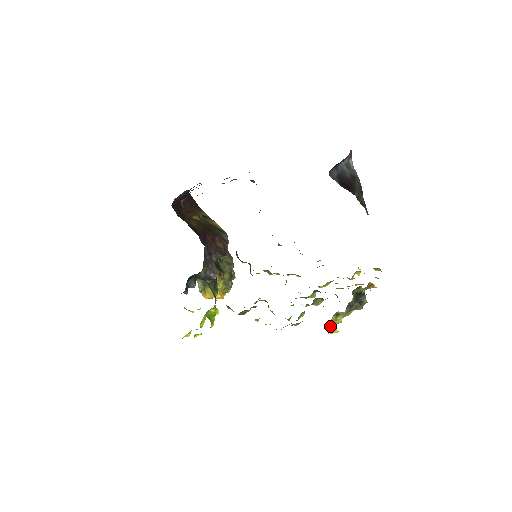
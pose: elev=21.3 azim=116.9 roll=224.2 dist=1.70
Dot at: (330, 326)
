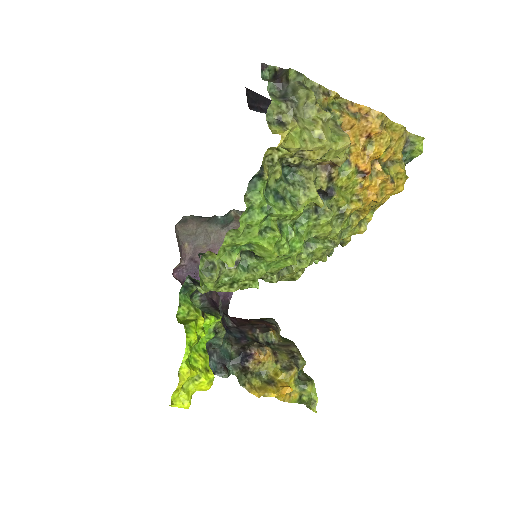
Dot at: occluded
